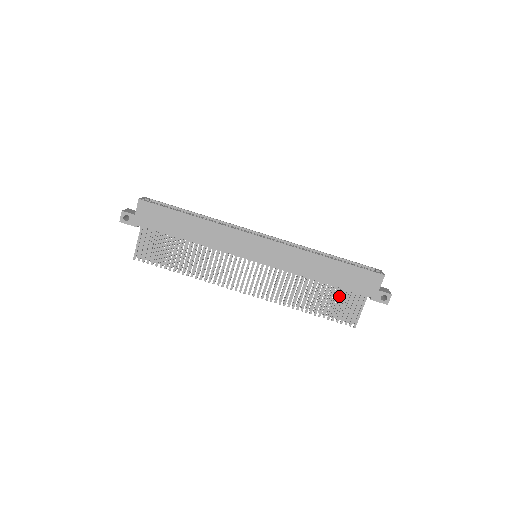
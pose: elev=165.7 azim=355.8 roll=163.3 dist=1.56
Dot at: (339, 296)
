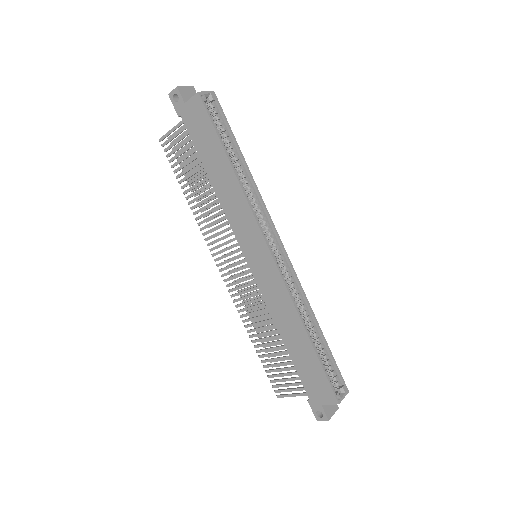
Dot at: occluded
